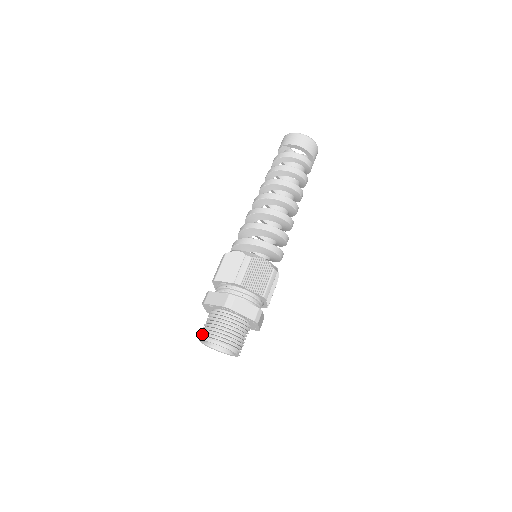
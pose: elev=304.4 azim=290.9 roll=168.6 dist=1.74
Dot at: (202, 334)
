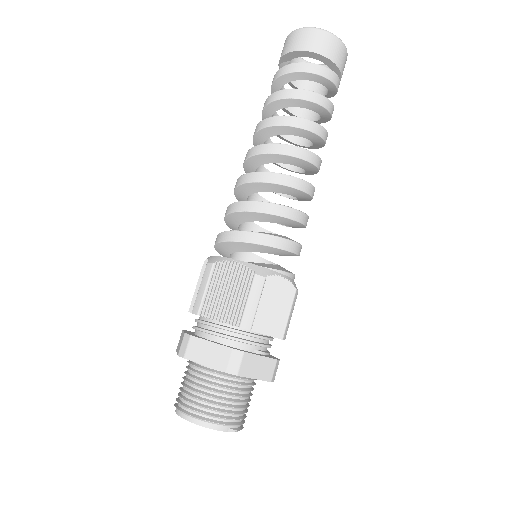
Dot at: occluded
